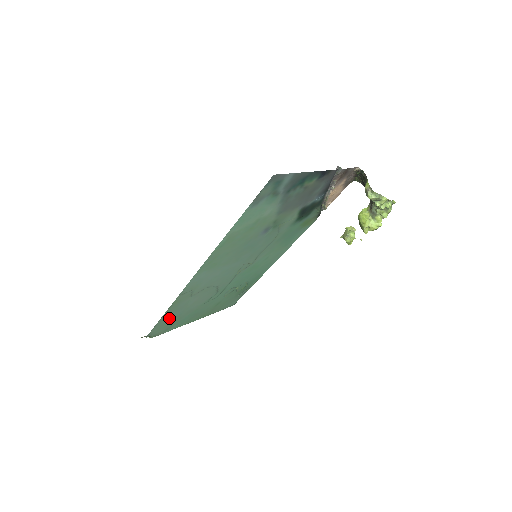
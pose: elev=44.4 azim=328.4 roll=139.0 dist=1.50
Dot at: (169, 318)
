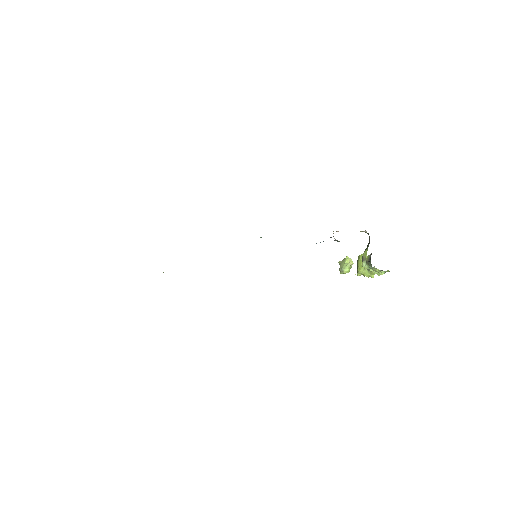
Dot at: occluded
